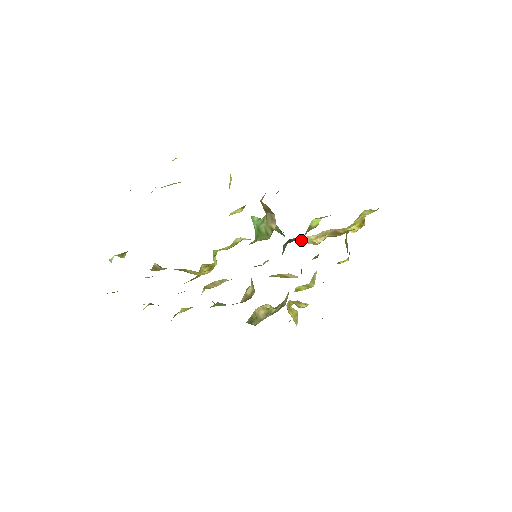
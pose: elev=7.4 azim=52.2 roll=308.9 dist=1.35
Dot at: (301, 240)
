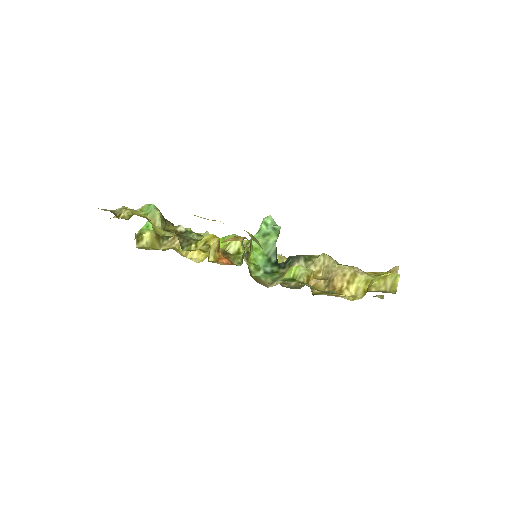
Dot at: (319, 255)
